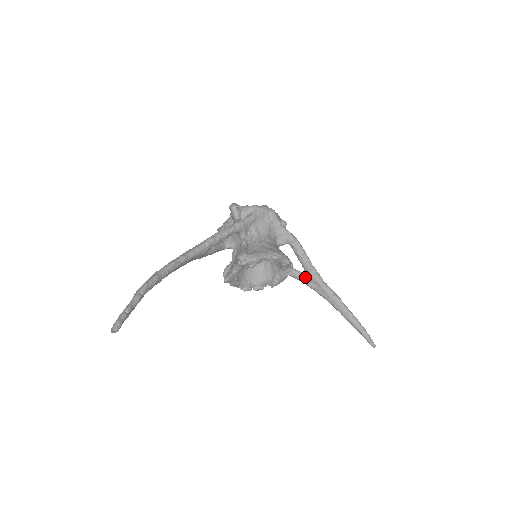
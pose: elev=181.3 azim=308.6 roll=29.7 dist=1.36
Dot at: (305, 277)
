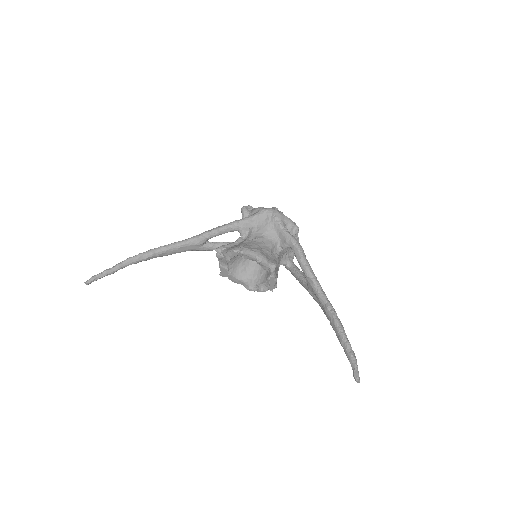
Dot at: (307, 286)
